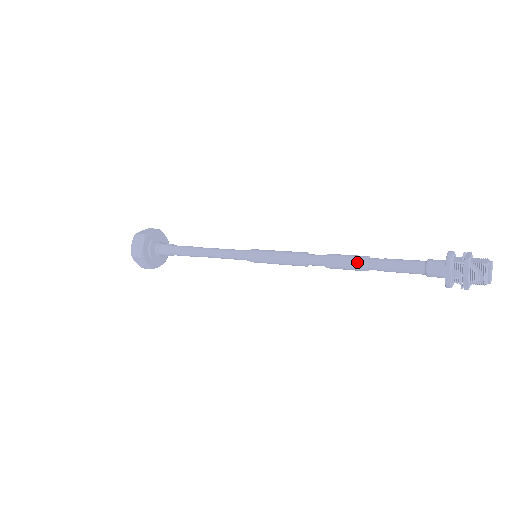
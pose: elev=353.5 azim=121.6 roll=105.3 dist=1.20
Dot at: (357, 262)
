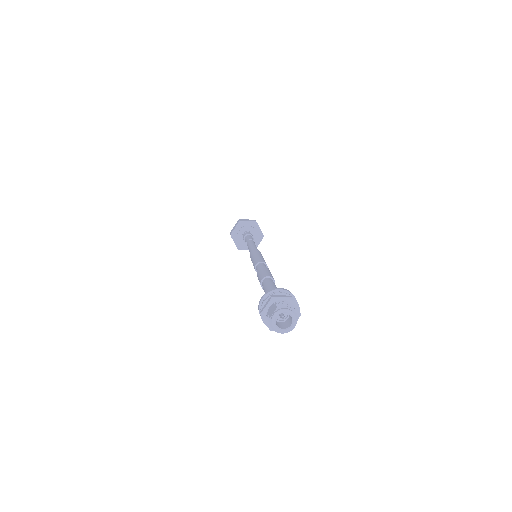
Dot at: occluded
